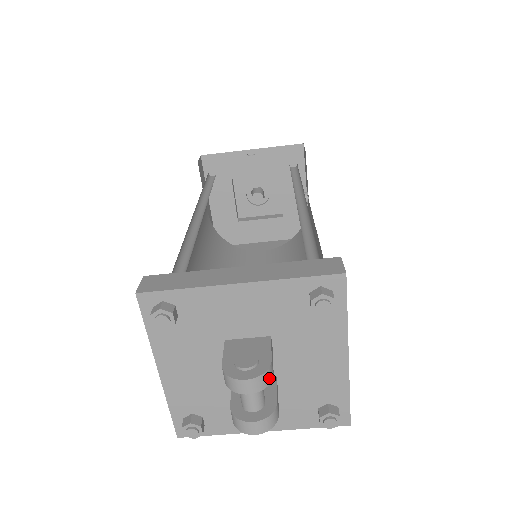
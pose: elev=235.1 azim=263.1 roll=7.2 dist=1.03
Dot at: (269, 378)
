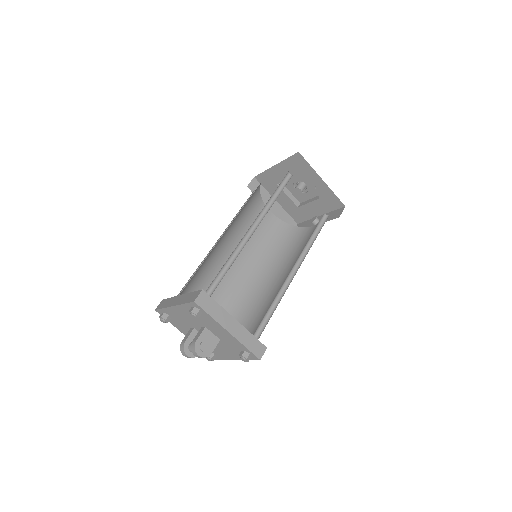
Dot at: (205, 357)
